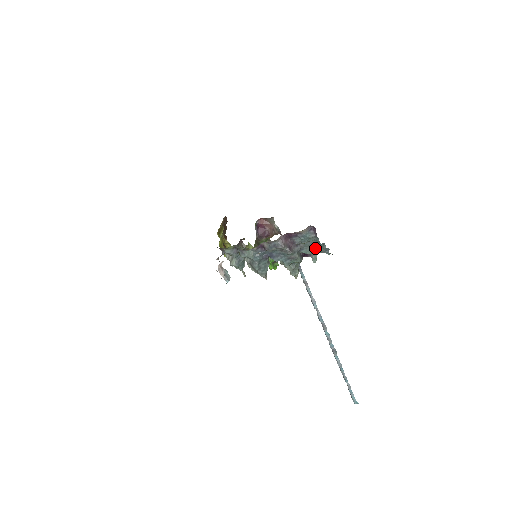
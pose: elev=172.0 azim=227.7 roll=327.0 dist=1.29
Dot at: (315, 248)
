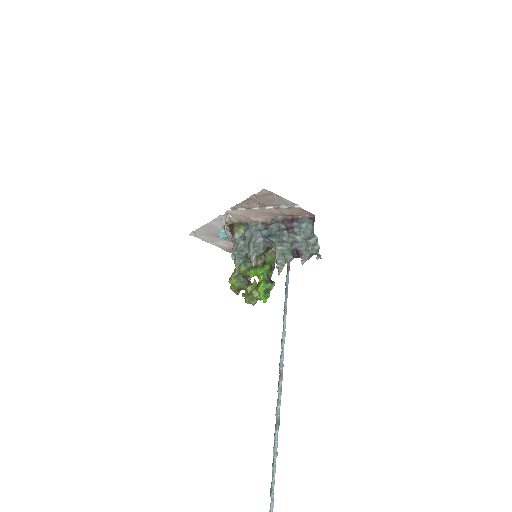
Dot at: (308, 240)
